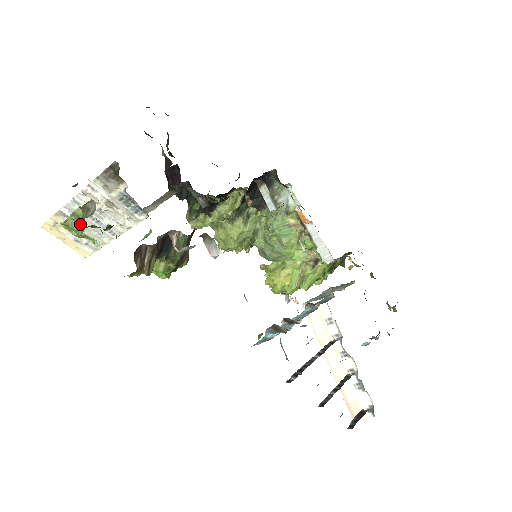
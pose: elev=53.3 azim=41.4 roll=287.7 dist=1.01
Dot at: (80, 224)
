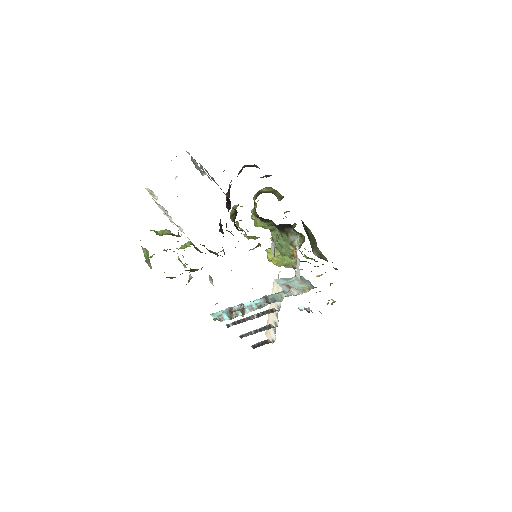
Dot at: (146, 255)
